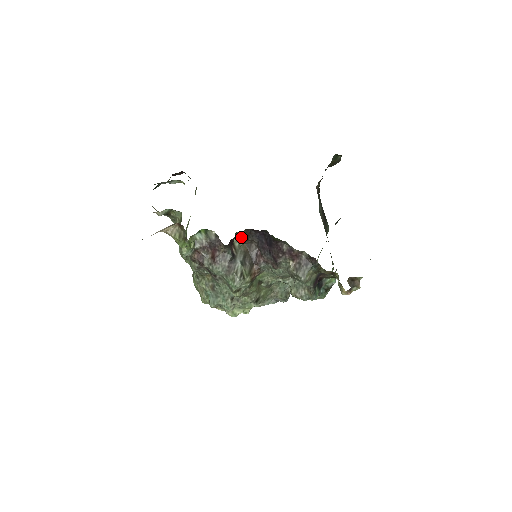
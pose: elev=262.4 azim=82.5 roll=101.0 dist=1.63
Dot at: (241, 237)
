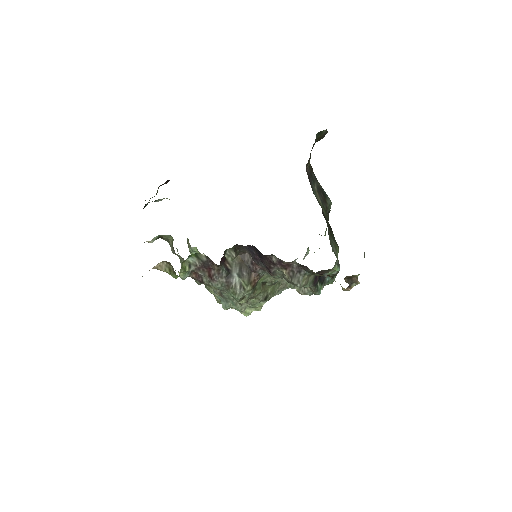
Dot at: (232, 252)
